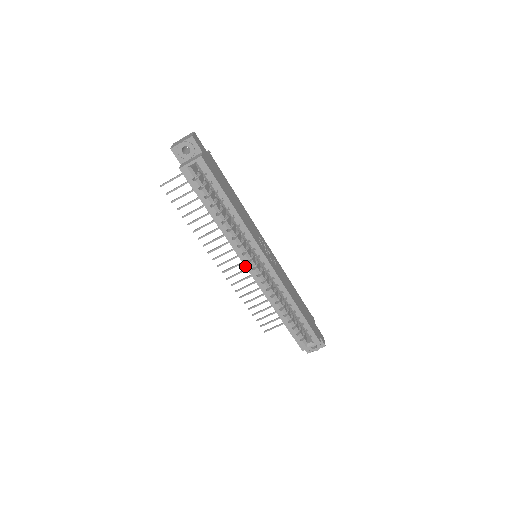
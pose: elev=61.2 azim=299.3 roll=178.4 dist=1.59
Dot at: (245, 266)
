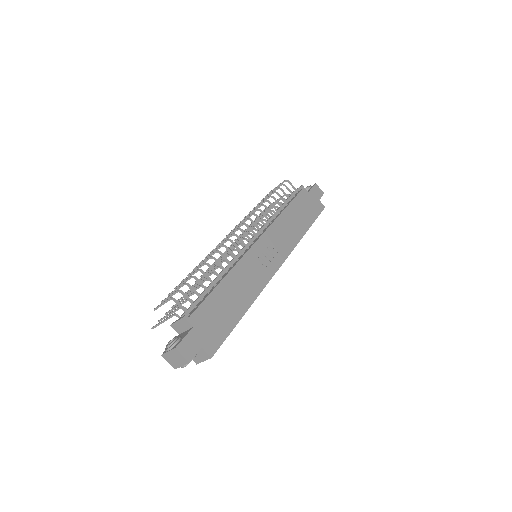
Dot at: occluded
